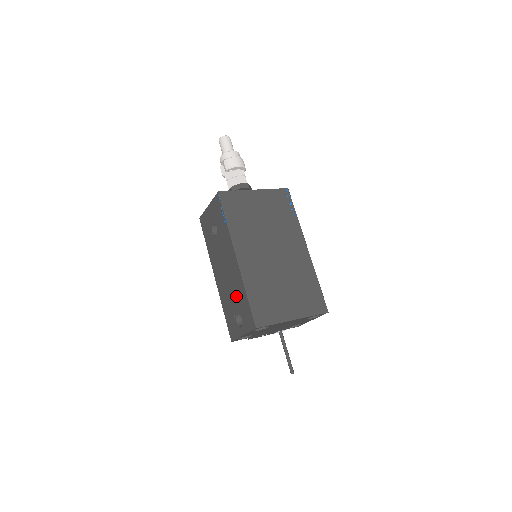
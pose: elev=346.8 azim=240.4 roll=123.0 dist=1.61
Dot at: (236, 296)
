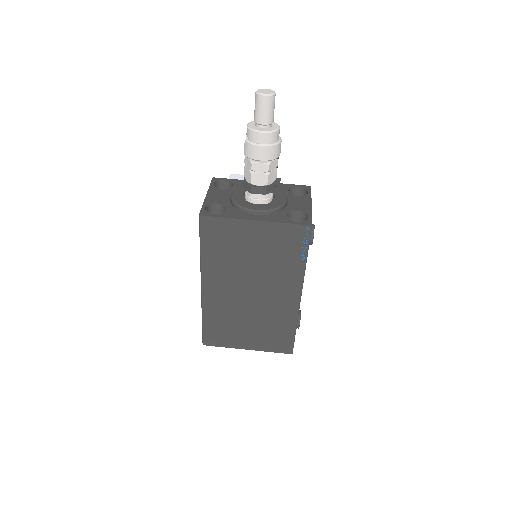
Dot at: occluded
